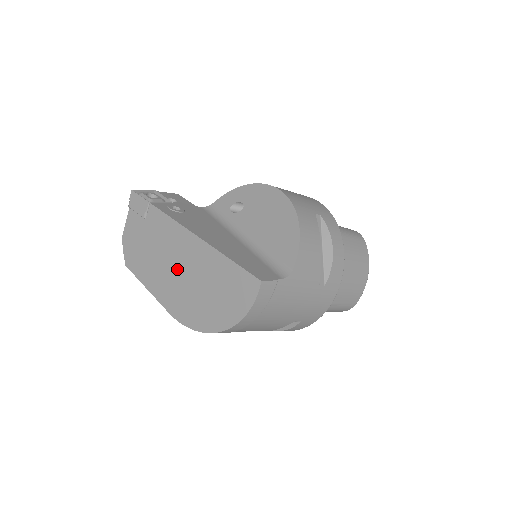
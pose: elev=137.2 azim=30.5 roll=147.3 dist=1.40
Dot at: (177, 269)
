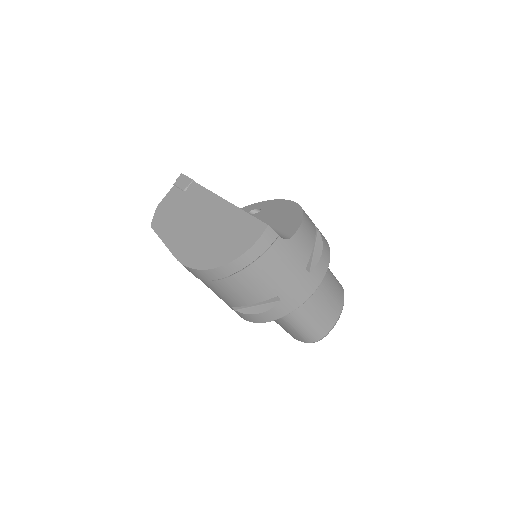
Dot at: (197, 224)
